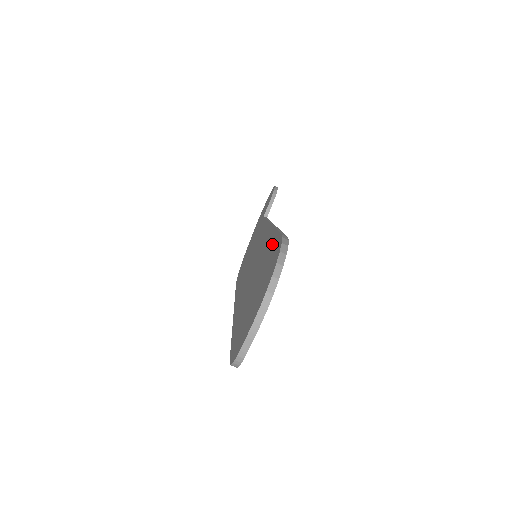
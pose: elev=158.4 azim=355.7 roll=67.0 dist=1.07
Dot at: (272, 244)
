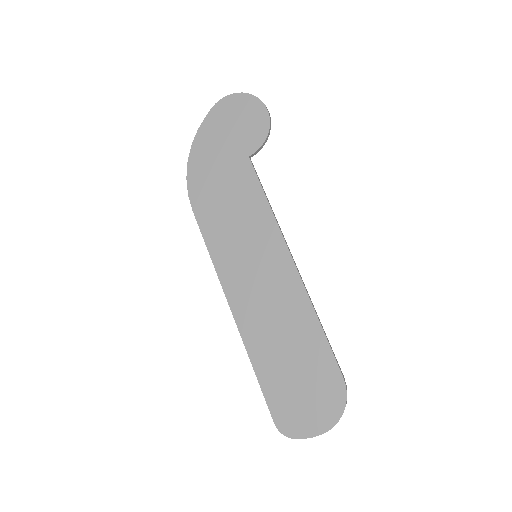
Dot at: (322, 353)
